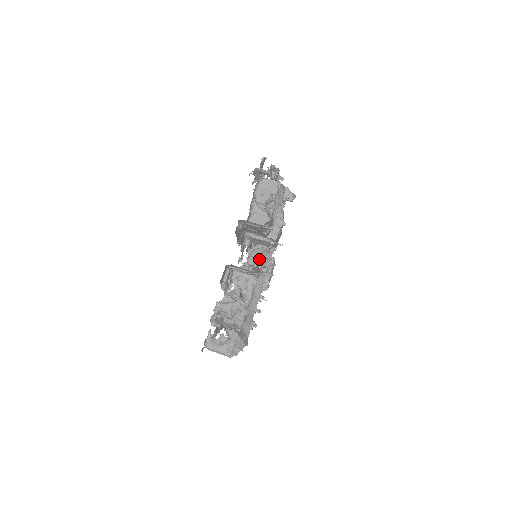
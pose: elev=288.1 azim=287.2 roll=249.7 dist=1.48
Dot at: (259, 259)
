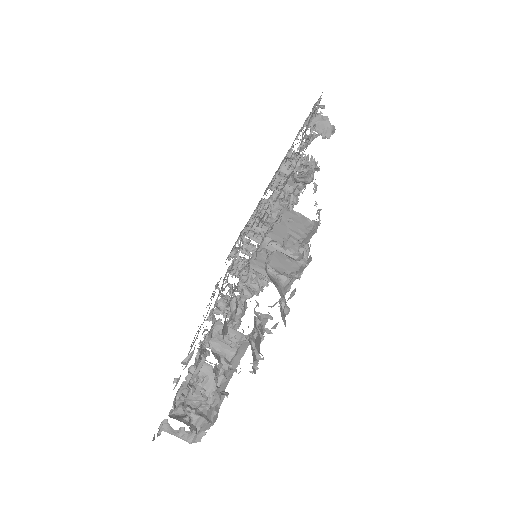
Dot at: (256, 302)
